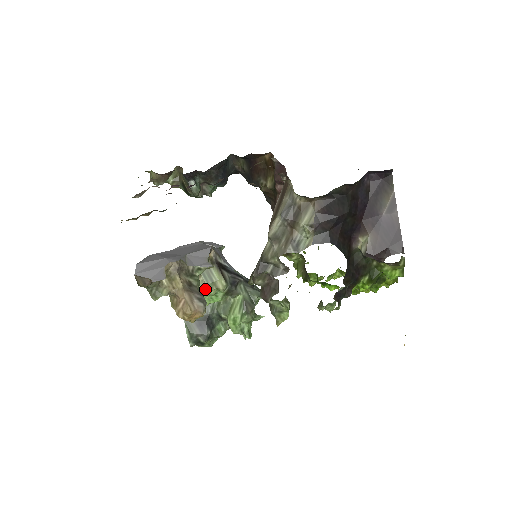
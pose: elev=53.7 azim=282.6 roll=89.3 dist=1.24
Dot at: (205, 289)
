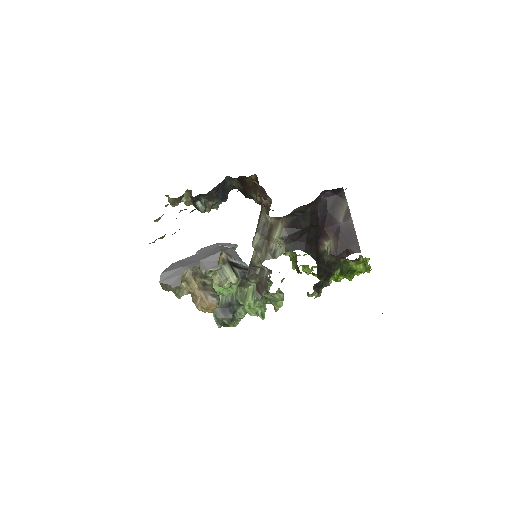
Dot at: (221, 284)
